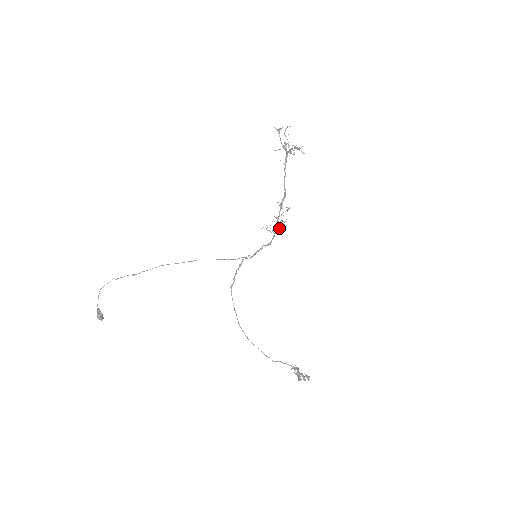
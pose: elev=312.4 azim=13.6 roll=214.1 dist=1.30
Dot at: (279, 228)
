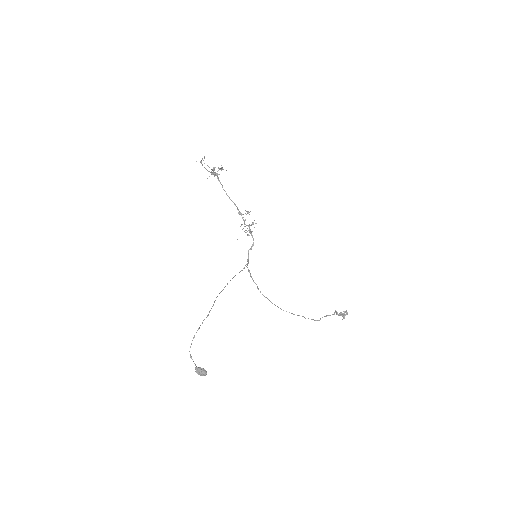
Dot at: (250, 230)
